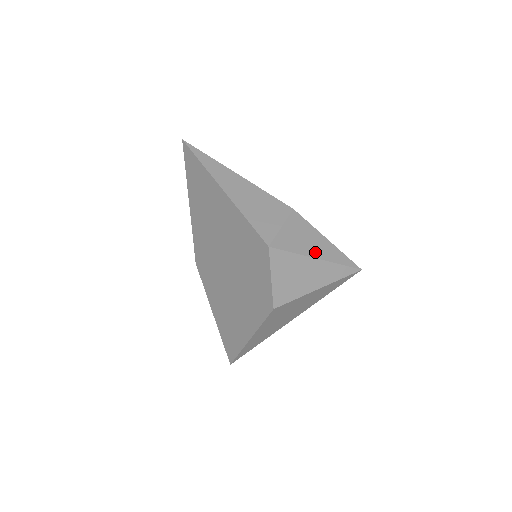
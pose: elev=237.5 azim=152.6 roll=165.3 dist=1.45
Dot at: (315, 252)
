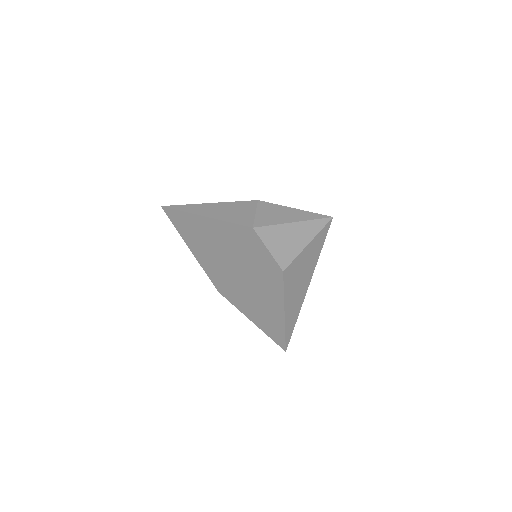
Dot at: (290, 219)
